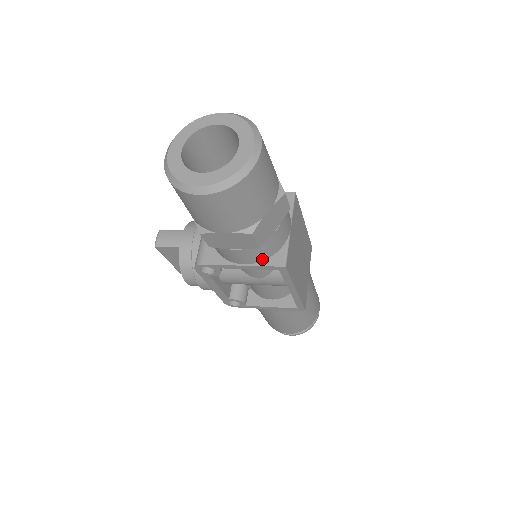
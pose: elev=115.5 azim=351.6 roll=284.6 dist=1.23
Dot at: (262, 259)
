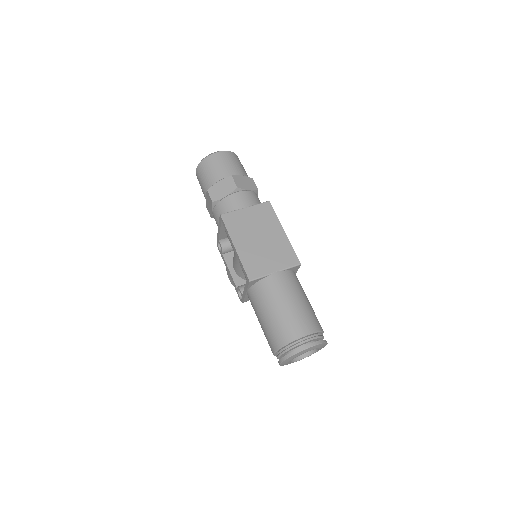
Dot at: occluded
